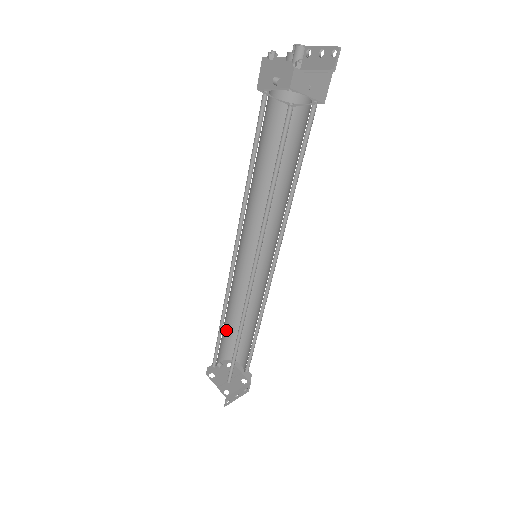
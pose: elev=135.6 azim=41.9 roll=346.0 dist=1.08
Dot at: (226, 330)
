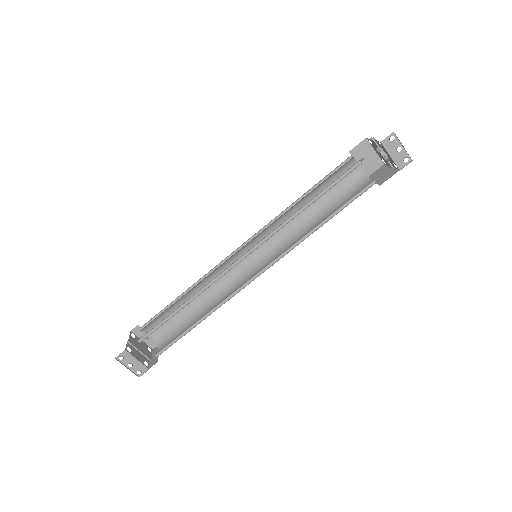
Dot at: occluded
